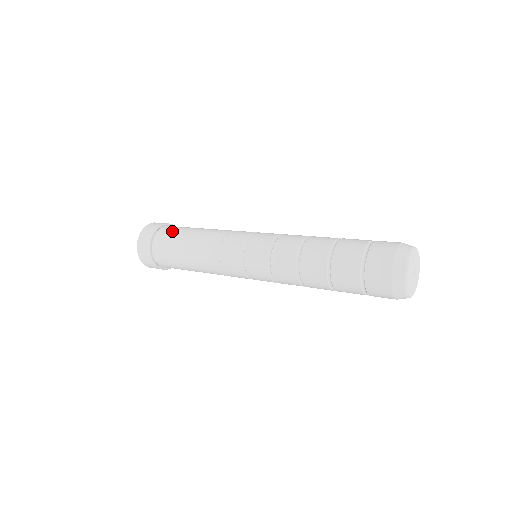
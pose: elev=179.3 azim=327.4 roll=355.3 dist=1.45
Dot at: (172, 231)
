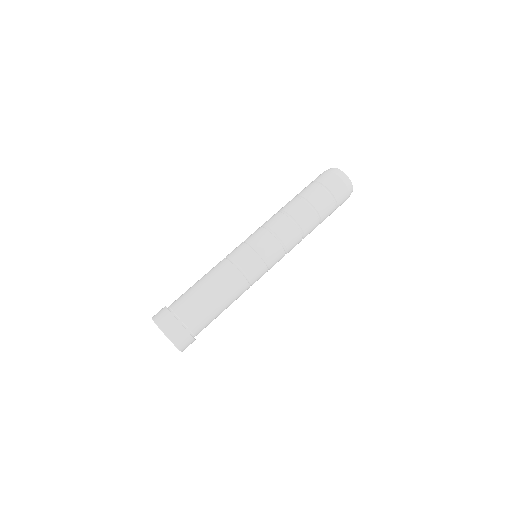
Dot at: (182, 296)
